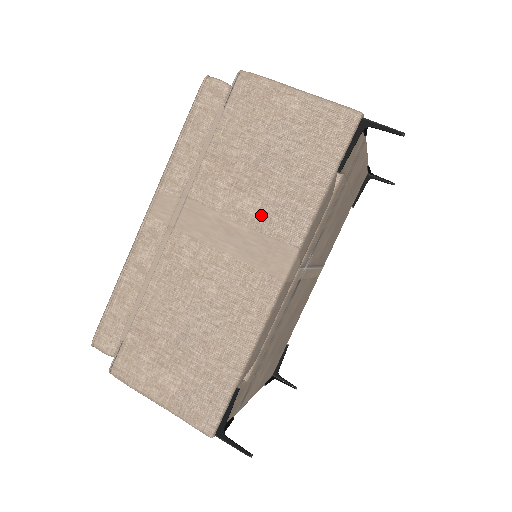
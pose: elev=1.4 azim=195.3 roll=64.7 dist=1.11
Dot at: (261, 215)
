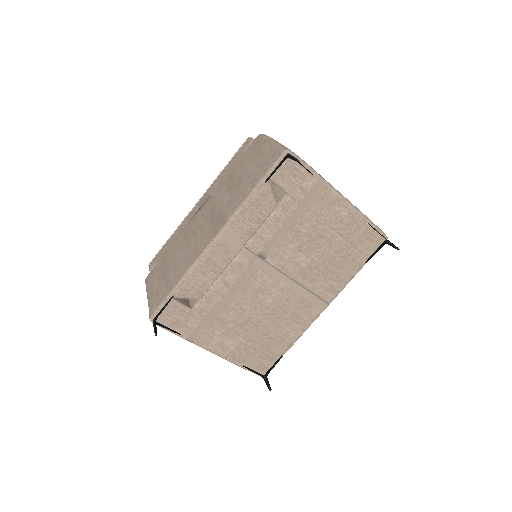
Dot at: (227, 203)
